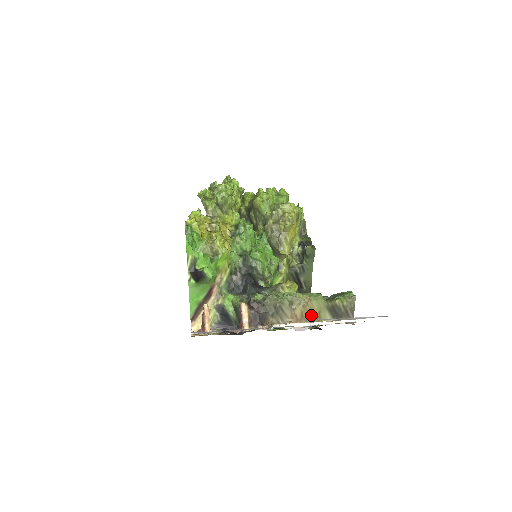
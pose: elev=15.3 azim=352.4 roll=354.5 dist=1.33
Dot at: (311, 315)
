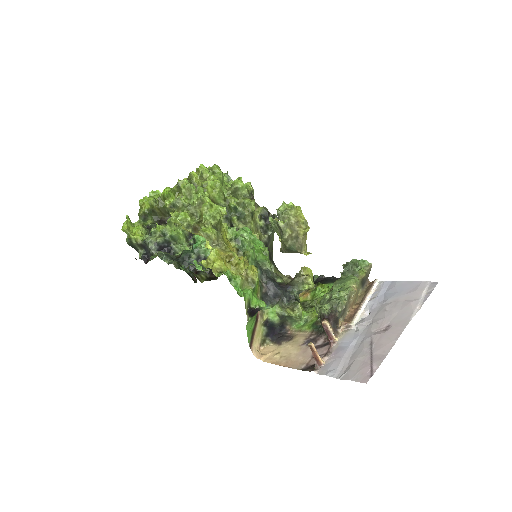
Dot at: (356, 297)
